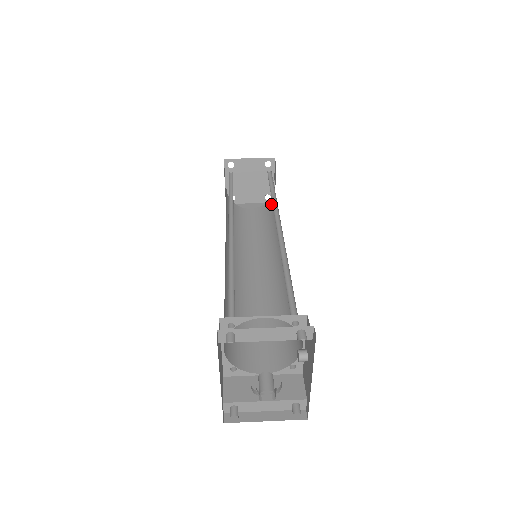
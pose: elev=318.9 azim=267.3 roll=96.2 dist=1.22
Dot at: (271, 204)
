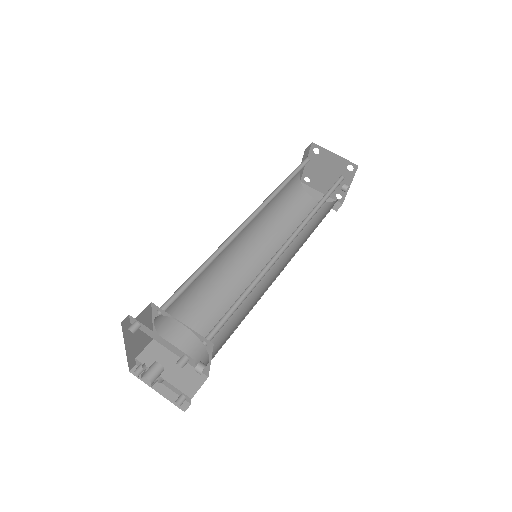
Dot at: (330, 207)
